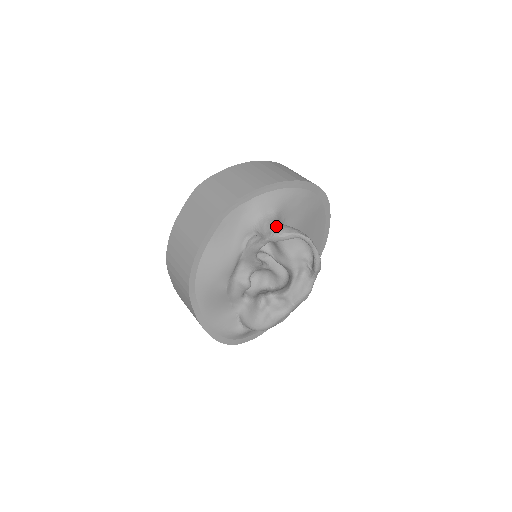
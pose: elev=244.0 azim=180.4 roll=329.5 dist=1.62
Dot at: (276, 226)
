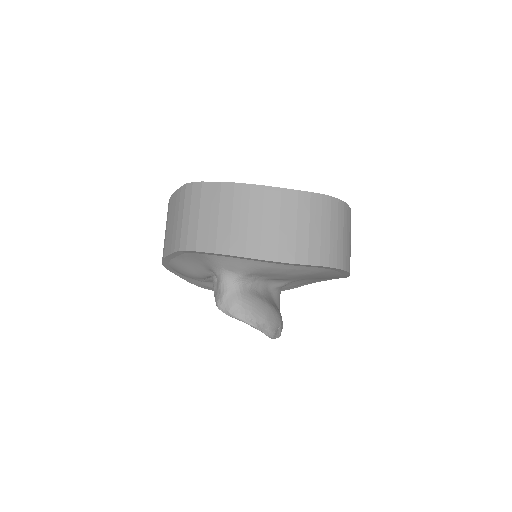
Dot at: (227, 296)
